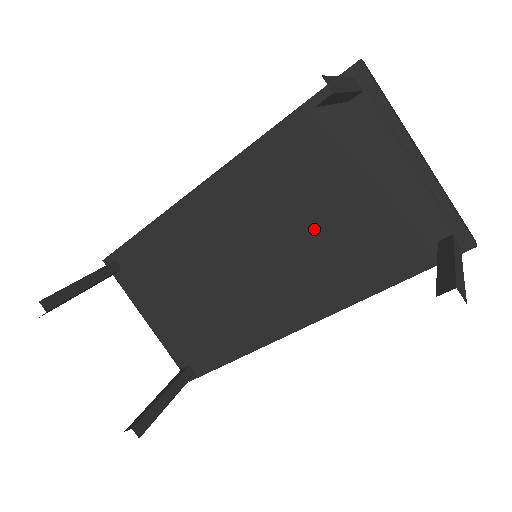
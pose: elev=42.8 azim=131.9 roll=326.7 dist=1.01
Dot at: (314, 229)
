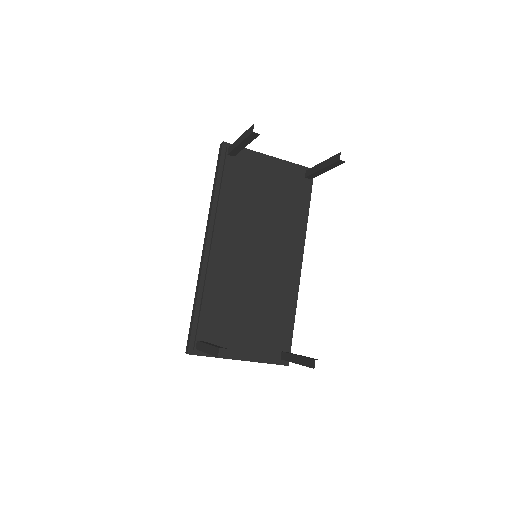
Dot at: (267, 216)
